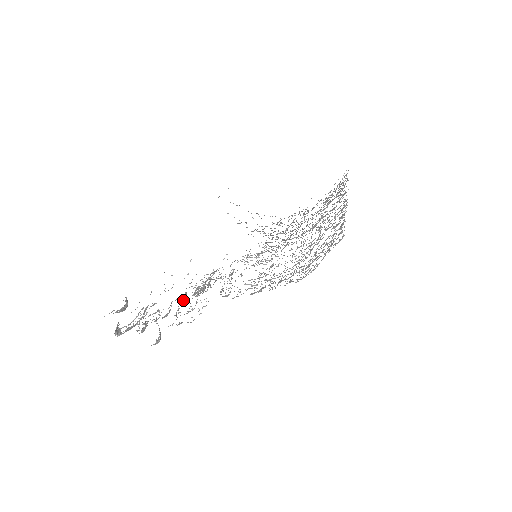
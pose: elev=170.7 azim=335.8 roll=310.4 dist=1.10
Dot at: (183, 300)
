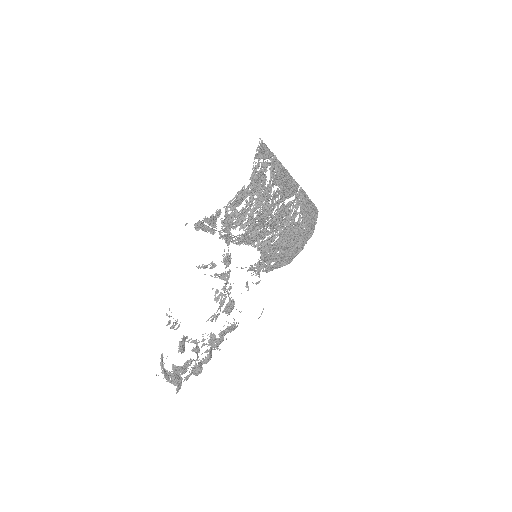
Dot at: (221, 341)
